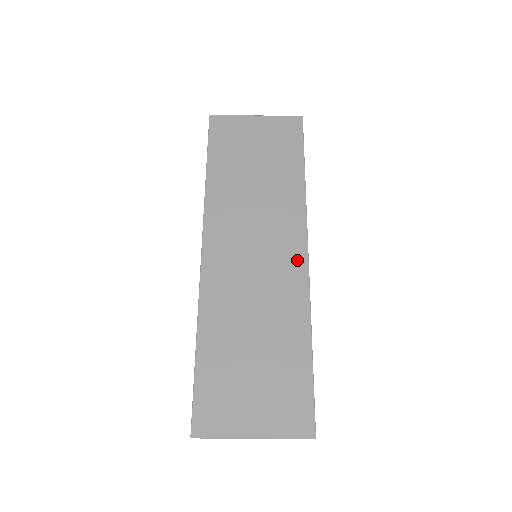
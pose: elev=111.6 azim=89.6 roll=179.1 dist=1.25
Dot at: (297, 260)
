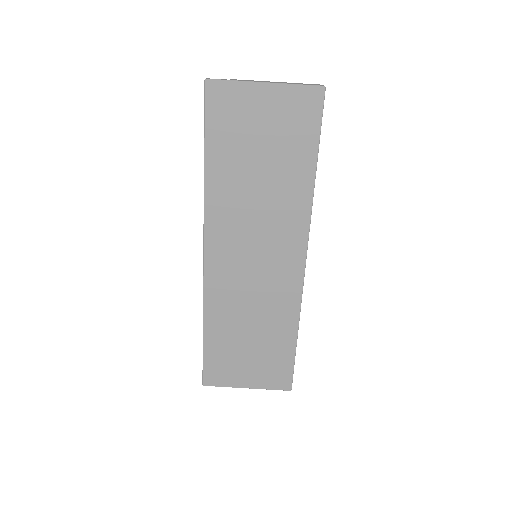
Dot at: (294, 268)
